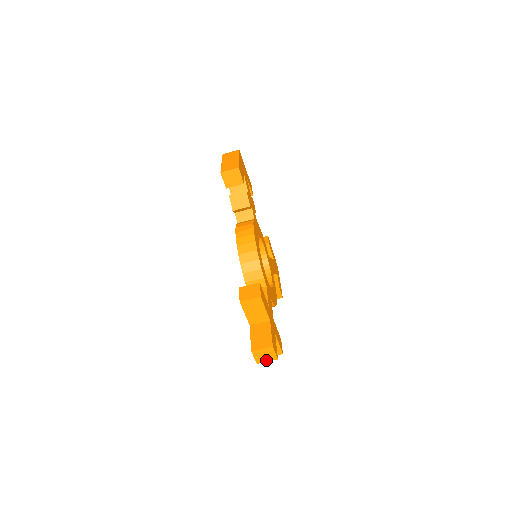
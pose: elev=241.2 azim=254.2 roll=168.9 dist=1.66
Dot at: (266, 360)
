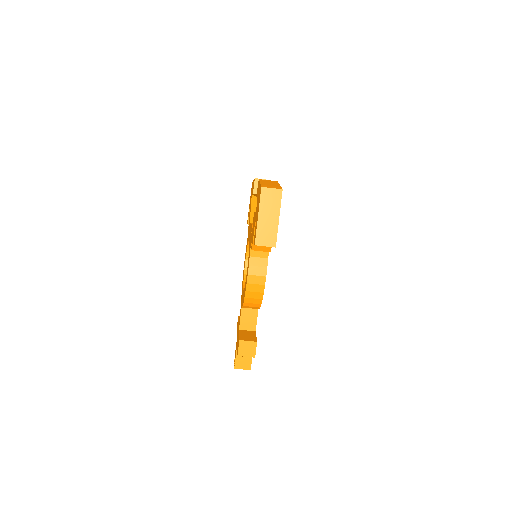
Dot at: occluded
